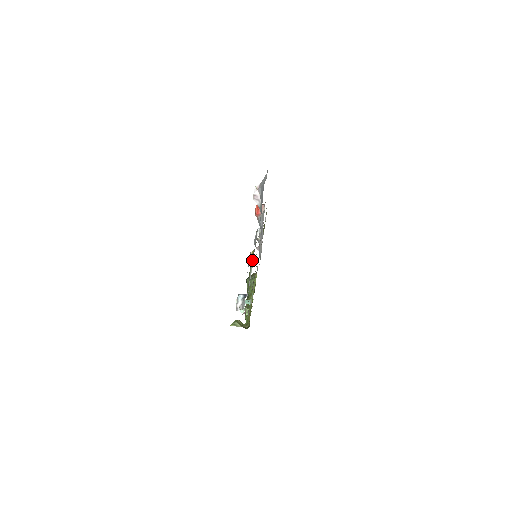
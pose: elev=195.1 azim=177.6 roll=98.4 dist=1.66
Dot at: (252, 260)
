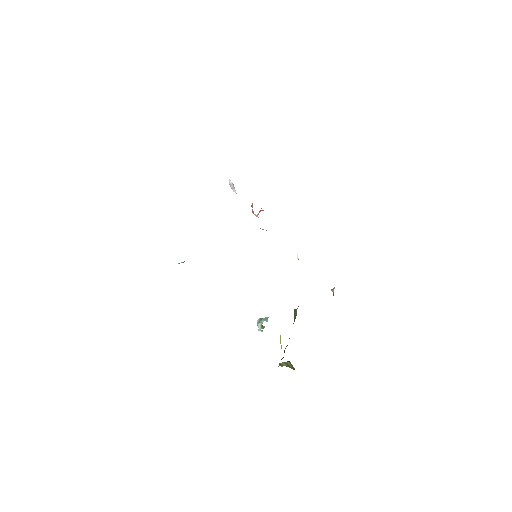
Dot at: occluded
